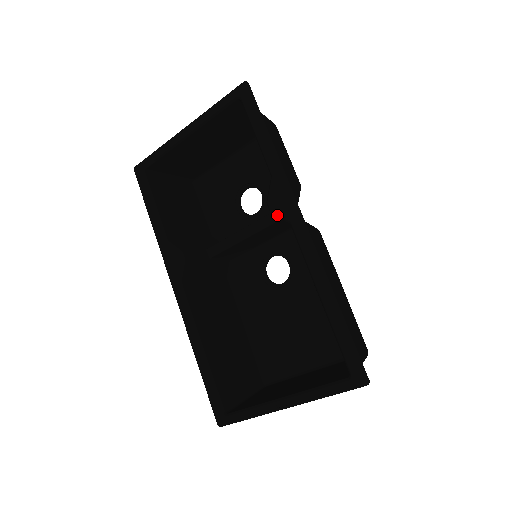
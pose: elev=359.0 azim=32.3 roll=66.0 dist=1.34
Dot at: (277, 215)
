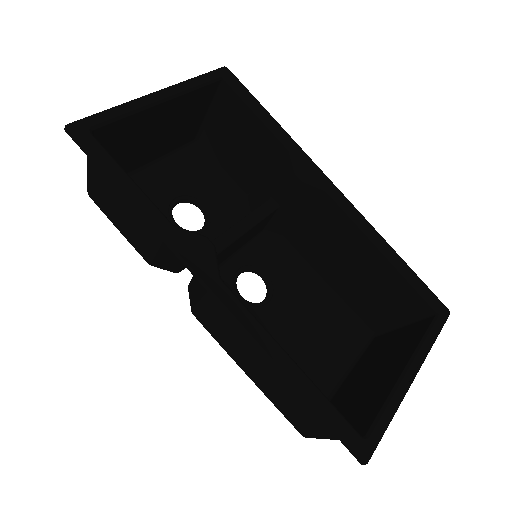
Dot at: (312, 184)
